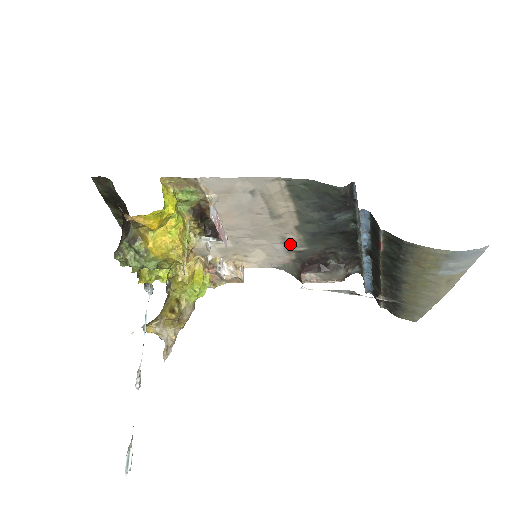
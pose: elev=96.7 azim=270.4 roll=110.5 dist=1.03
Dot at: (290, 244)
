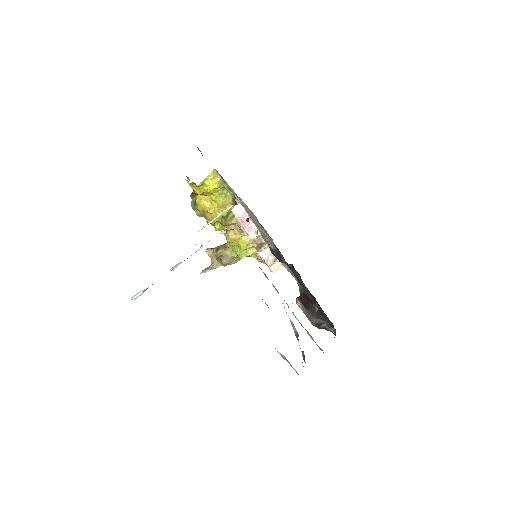
Dot at: occluded
